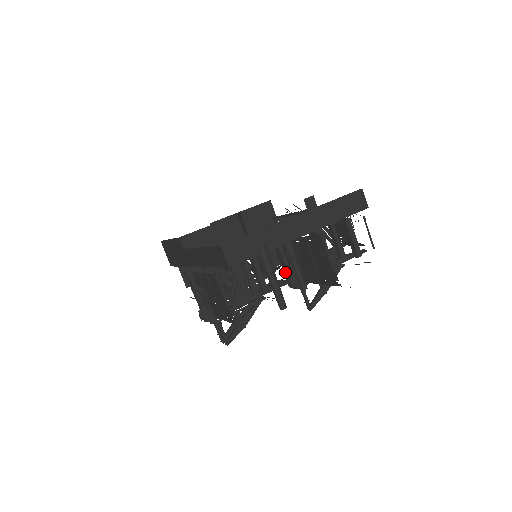
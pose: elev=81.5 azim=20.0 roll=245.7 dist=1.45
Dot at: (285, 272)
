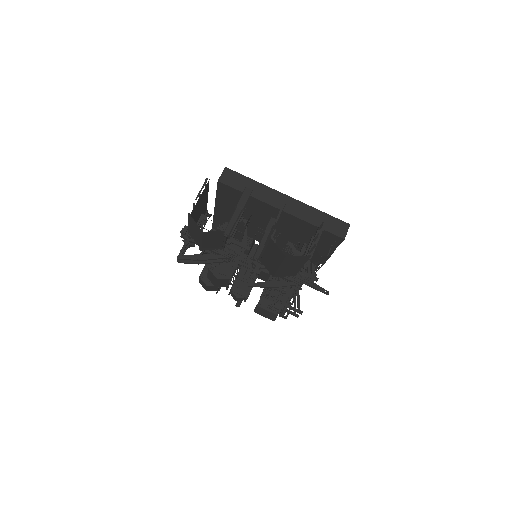
Dot at: occluded
